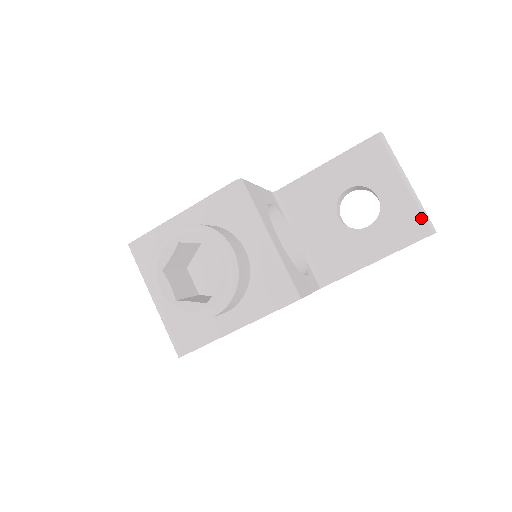
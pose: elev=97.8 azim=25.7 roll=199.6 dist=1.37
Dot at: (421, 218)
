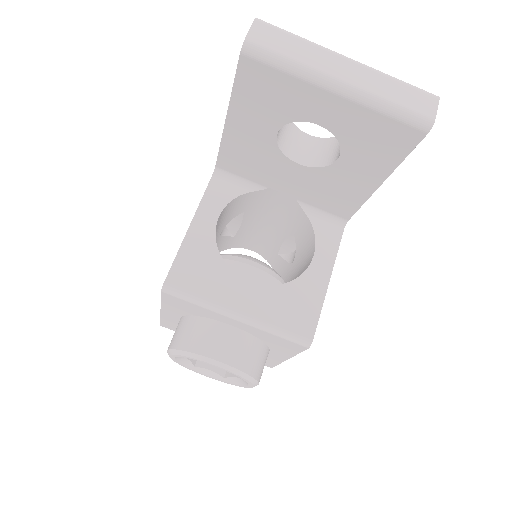
Dot at: (396, 122)
